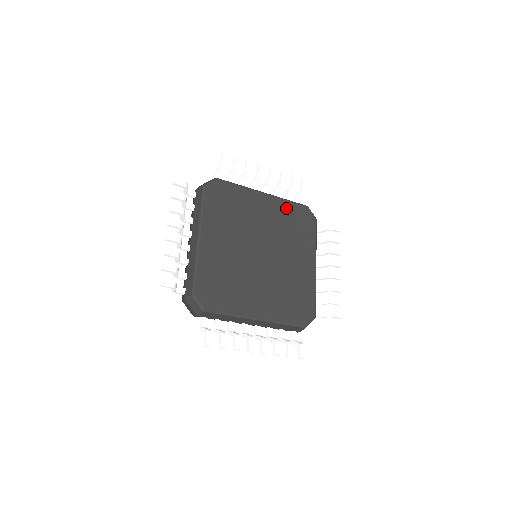
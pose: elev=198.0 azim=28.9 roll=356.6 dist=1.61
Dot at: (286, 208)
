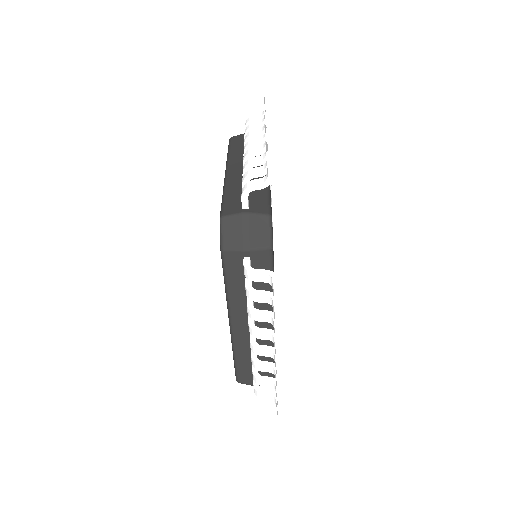
Dot at: occluded
